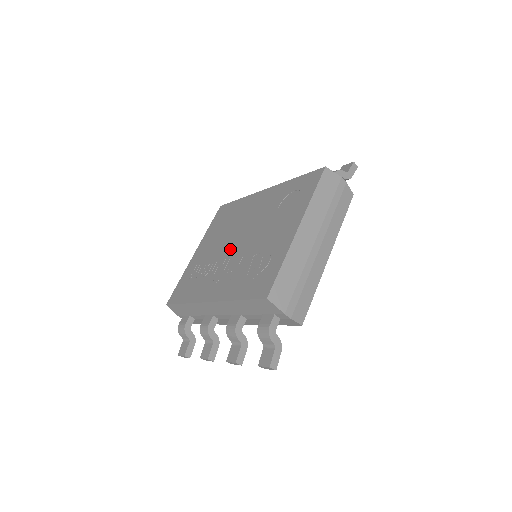
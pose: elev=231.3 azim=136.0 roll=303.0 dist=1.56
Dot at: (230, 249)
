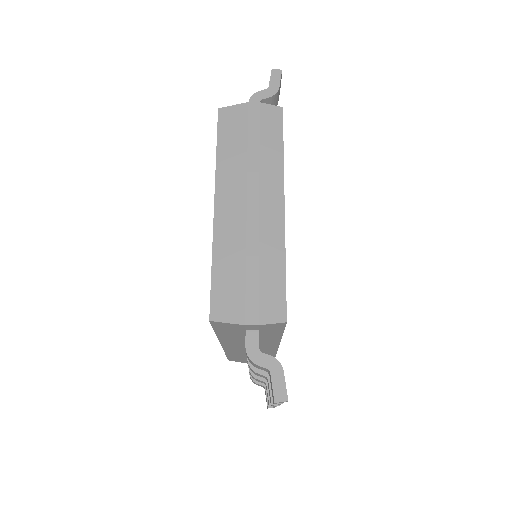
Dot at: occluded
